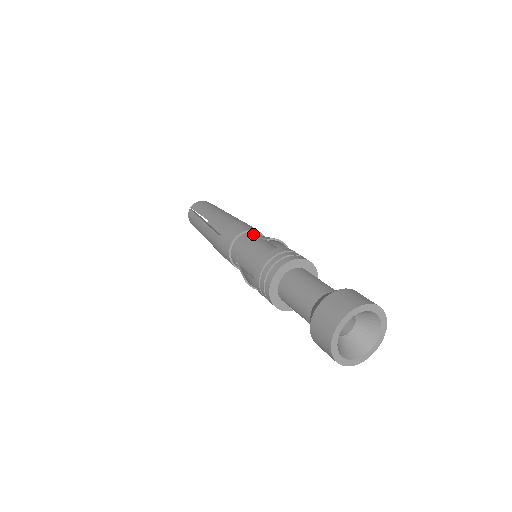
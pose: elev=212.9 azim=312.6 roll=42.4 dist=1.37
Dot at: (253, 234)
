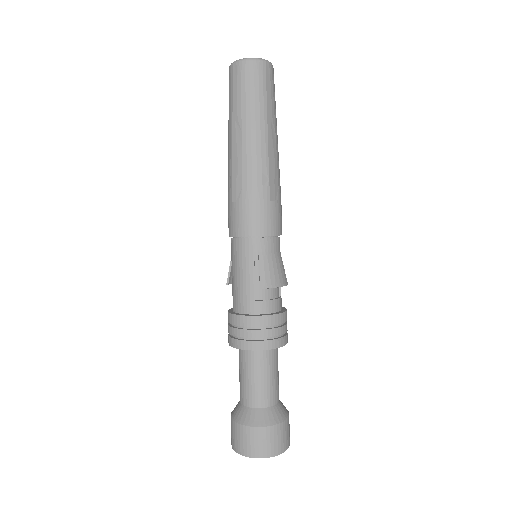
Dot at: (259, 248)
